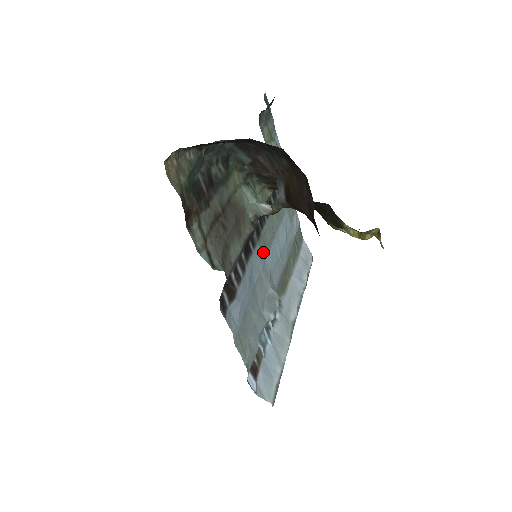
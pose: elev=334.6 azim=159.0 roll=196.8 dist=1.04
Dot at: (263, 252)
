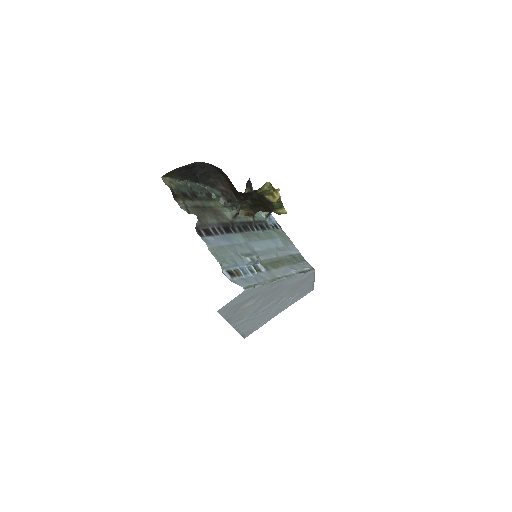
Dot at: (245, 238)
